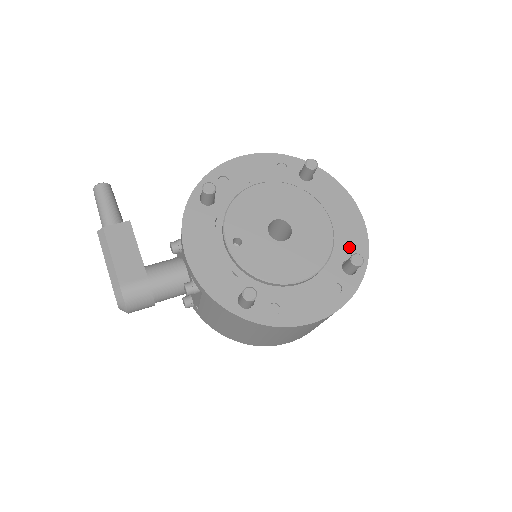
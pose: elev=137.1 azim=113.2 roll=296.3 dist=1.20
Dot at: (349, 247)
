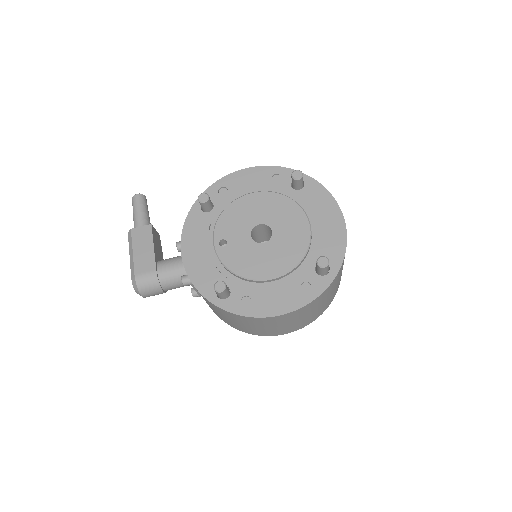
Dot at: (326, 250)
